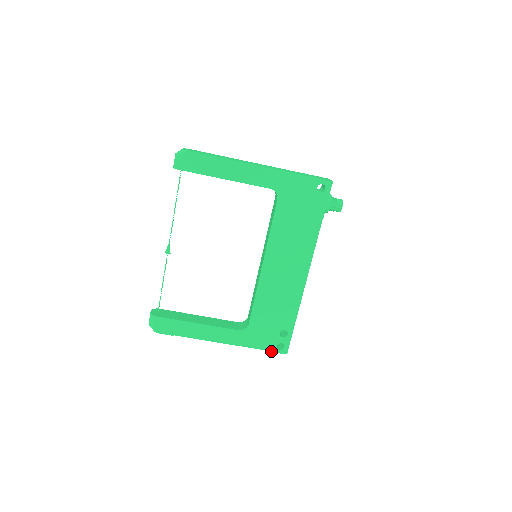
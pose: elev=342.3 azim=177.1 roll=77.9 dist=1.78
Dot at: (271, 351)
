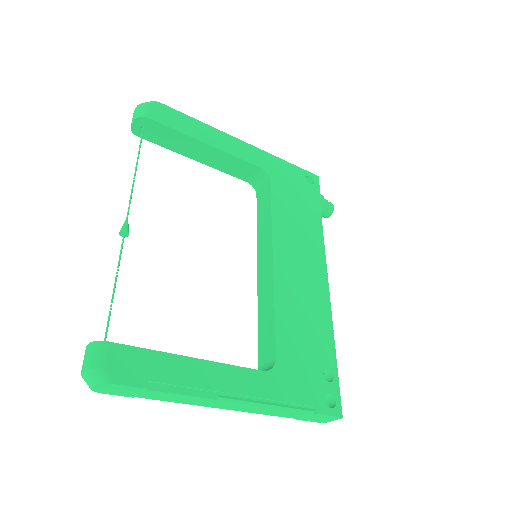
Dot at: (320, 412)
